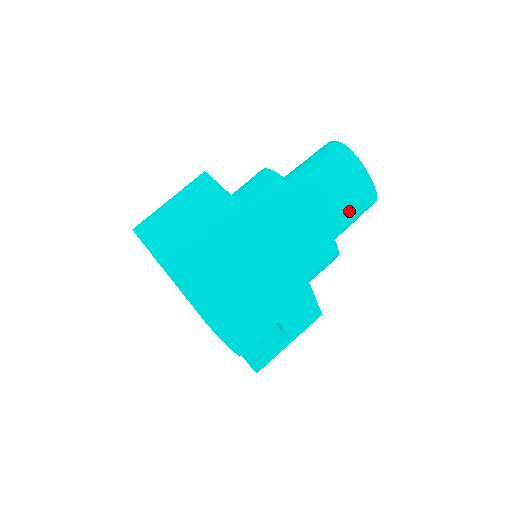
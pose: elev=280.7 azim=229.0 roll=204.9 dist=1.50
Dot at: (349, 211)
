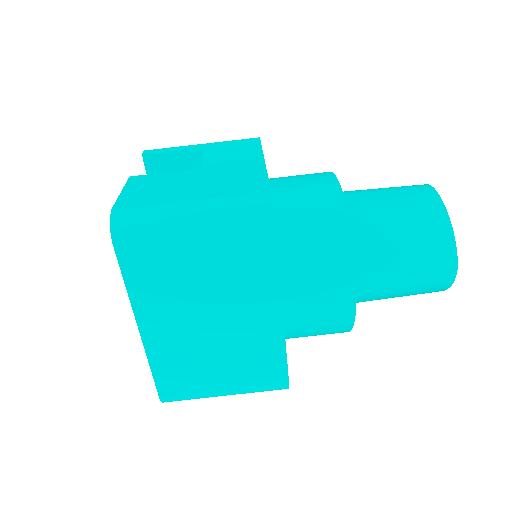
Dot at: occluded
